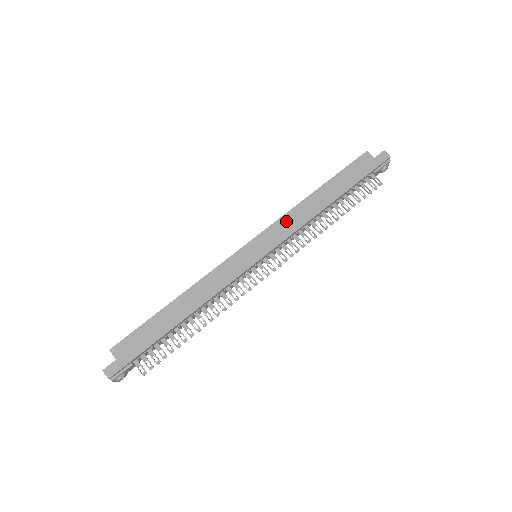
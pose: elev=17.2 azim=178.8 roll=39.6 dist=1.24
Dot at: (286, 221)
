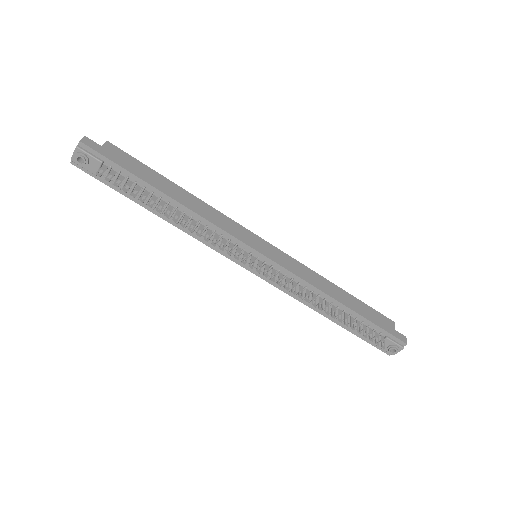
Dot at: (302, 268)
